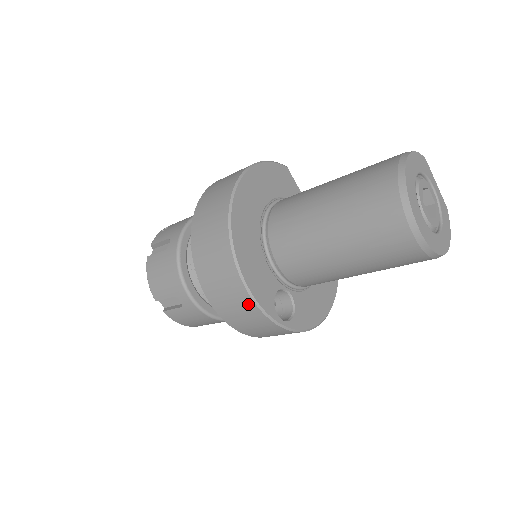
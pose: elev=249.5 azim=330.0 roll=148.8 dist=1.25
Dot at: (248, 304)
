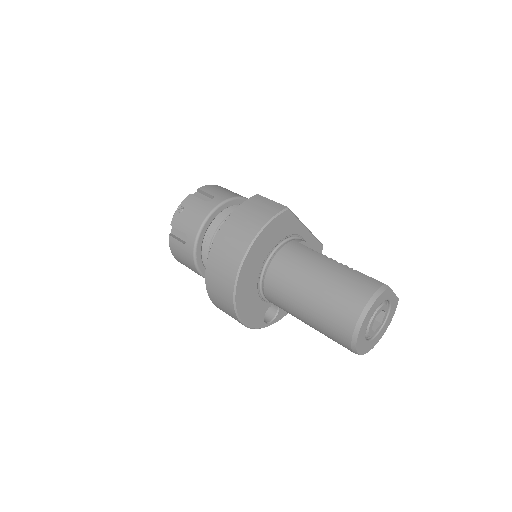
Dot at: occluded
